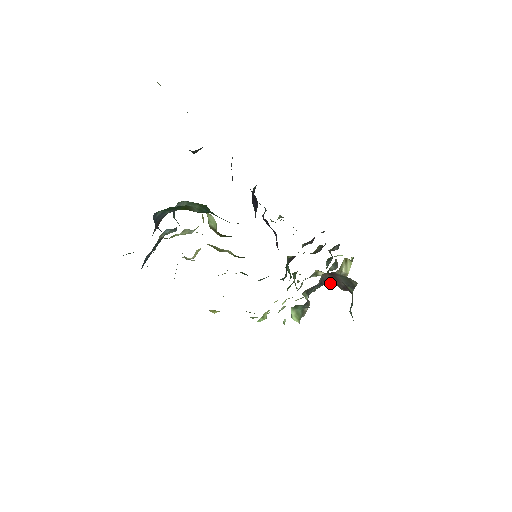
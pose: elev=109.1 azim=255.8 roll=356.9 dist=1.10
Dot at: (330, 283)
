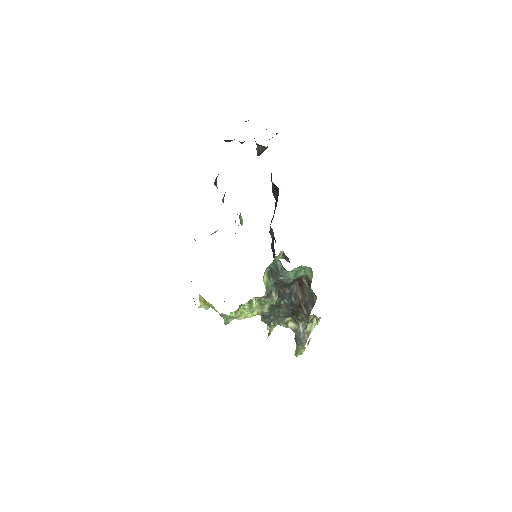
Dot at: (296, 310)
